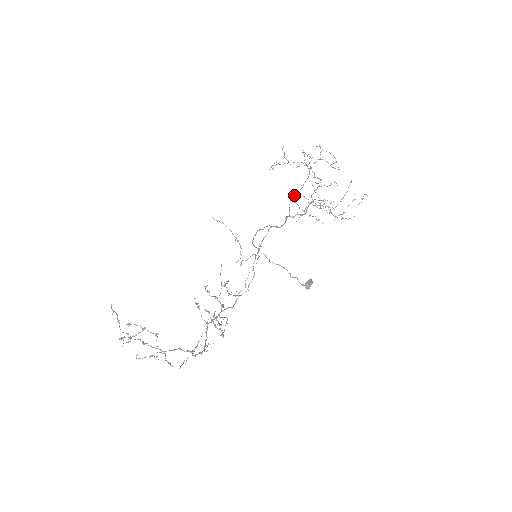
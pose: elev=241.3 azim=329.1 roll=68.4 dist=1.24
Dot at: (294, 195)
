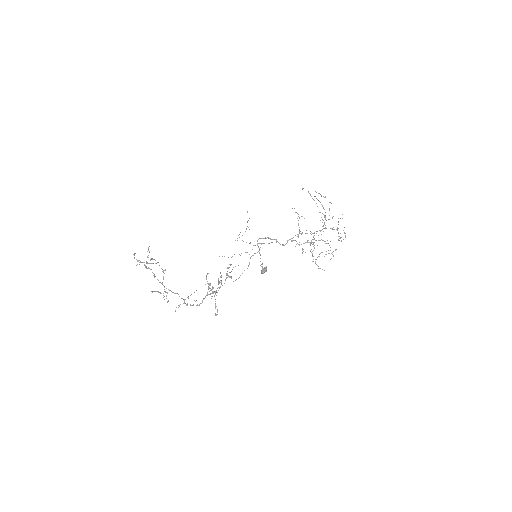
Dot at: (305, 233)
